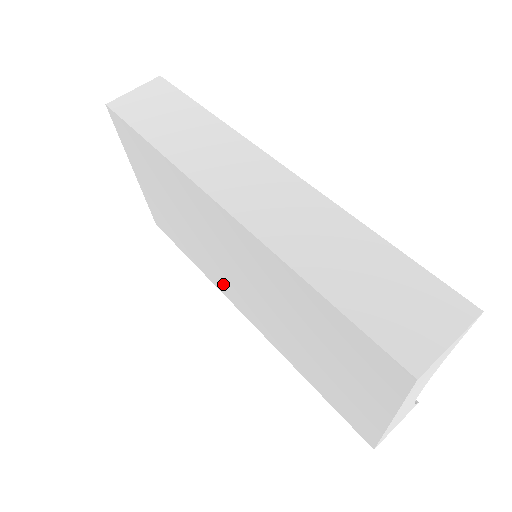
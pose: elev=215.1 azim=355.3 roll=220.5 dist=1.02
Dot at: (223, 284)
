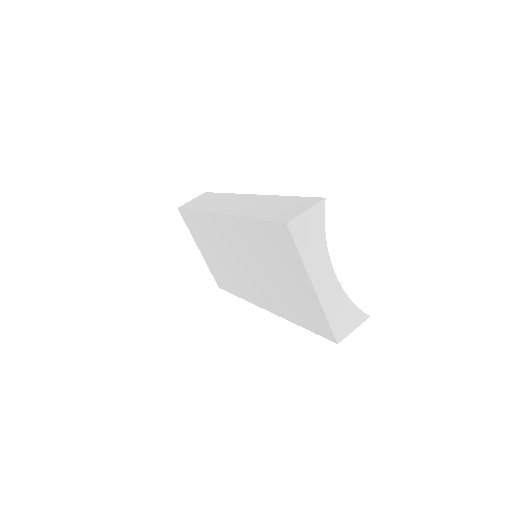
Dot at: (249, 291)
